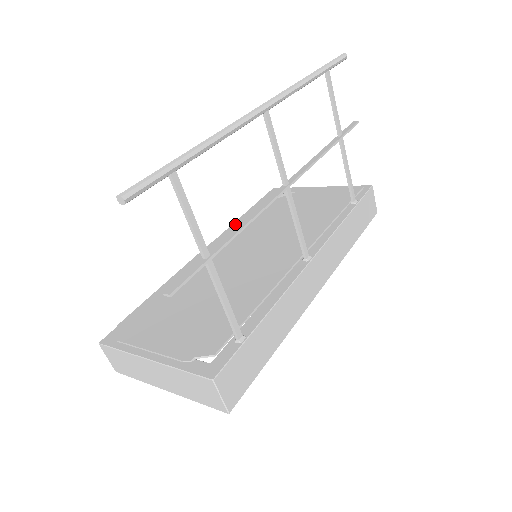
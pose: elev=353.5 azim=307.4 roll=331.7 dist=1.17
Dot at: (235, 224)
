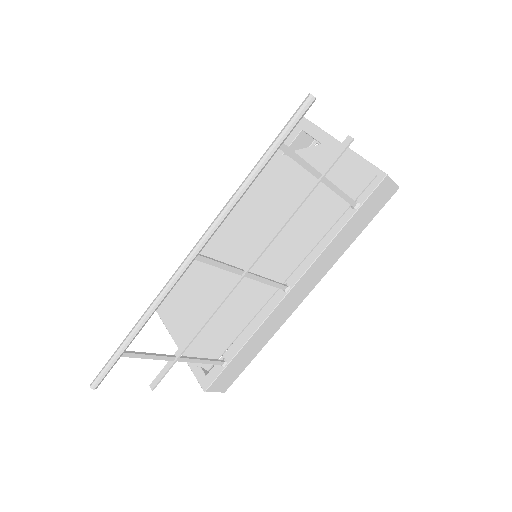
Dot at: (253, 186)
